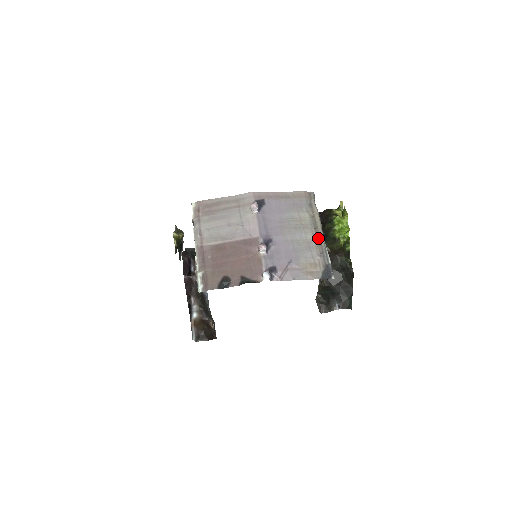
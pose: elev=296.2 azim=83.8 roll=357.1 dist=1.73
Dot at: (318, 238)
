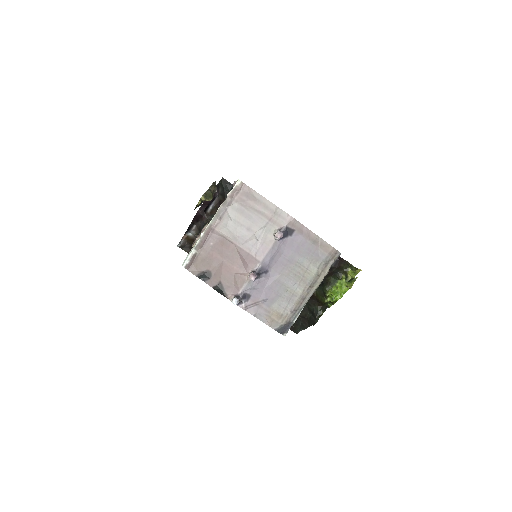
Dot at: (304, 296)
